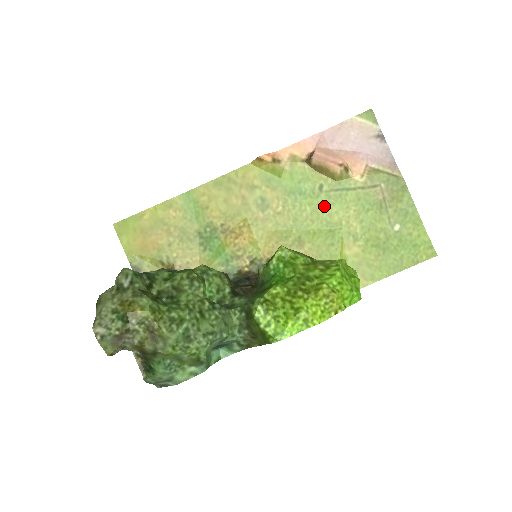
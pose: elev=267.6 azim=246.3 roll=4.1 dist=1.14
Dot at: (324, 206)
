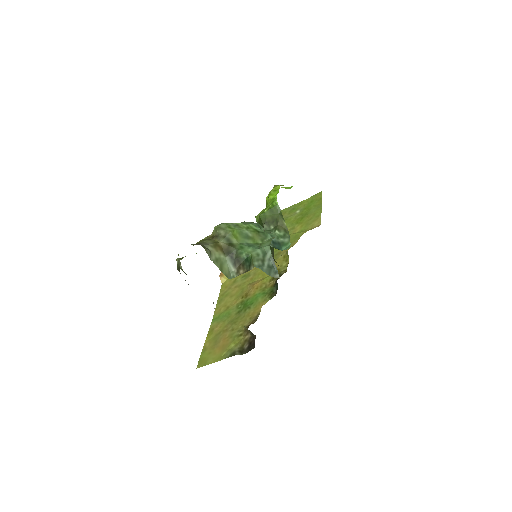
Dot at: occluded
